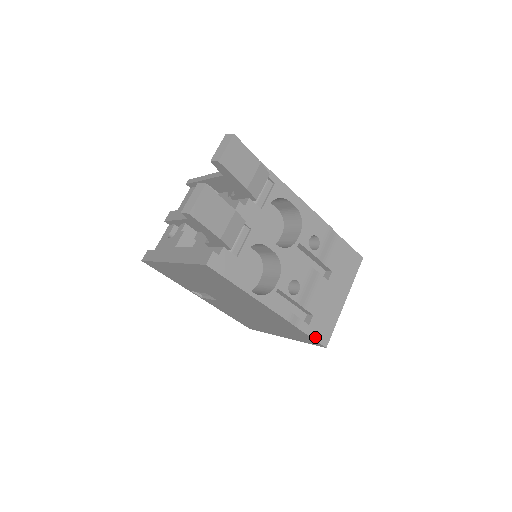
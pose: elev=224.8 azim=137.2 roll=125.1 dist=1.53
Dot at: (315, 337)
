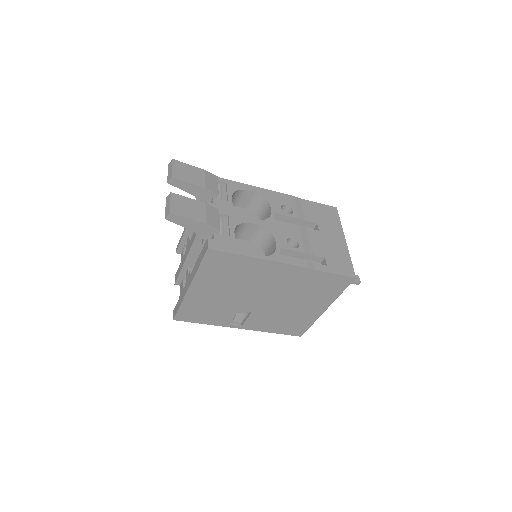
Dot at: (339, 273)
